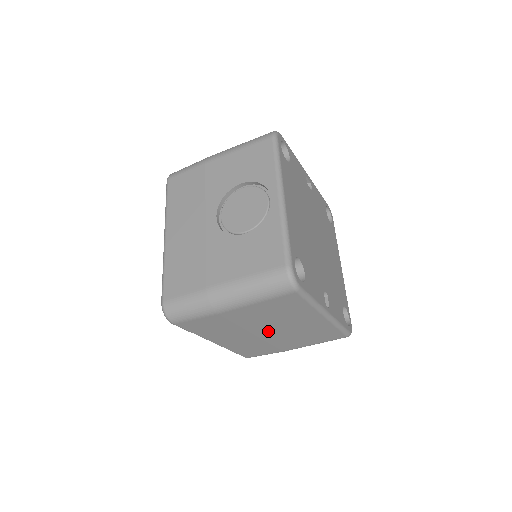
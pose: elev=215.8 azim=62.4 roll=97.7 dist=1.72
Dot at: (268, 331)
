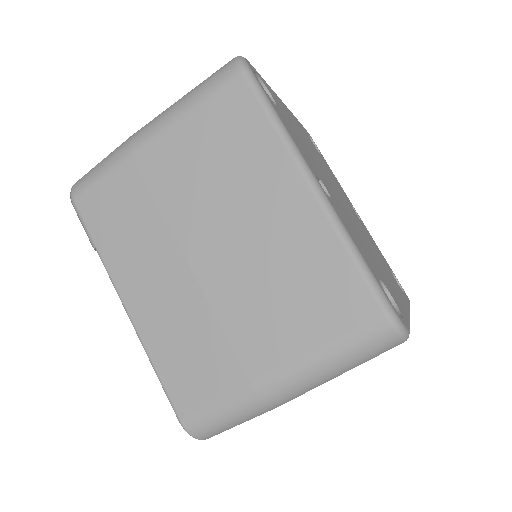
Dot at: (212, 249)
